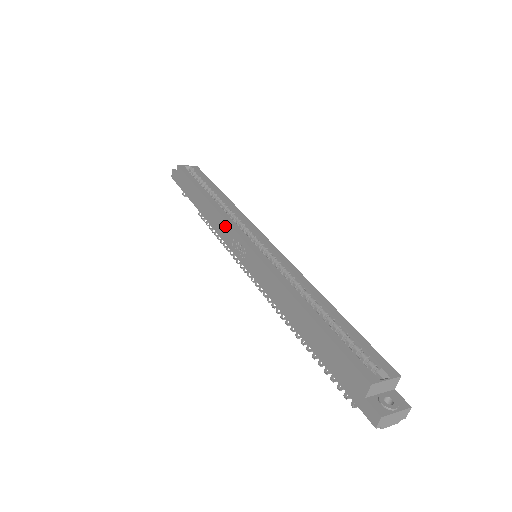
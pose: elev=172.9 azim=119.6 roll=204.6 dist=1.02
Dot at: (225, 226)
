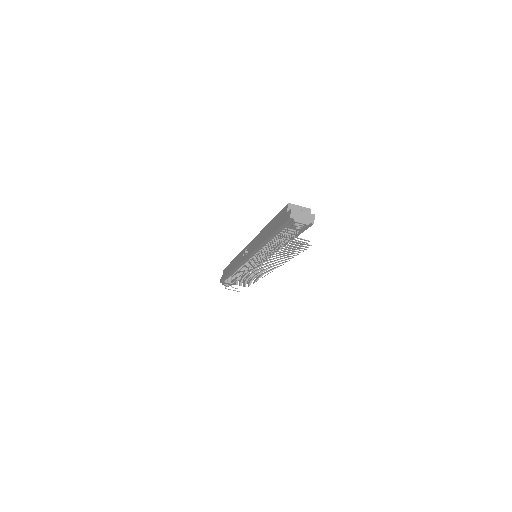
Dot at: (241, 255)
